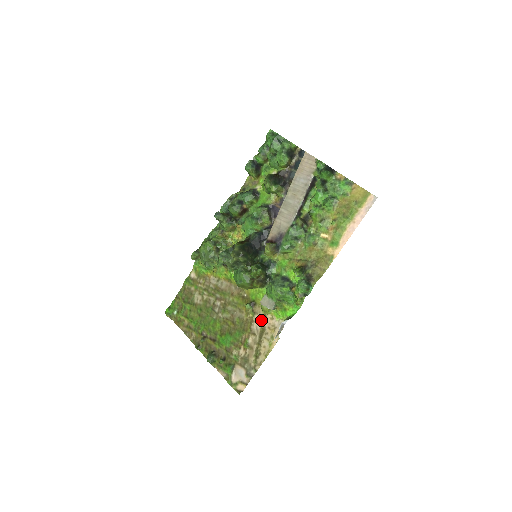
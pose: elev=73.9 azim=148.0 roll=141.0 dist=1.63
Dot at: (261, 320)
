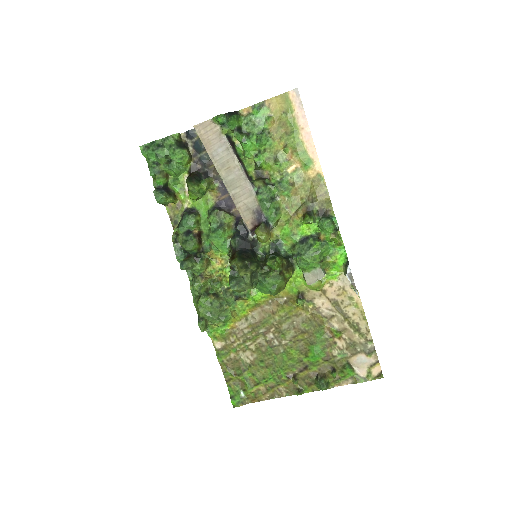
Dot at: (324, 299)
